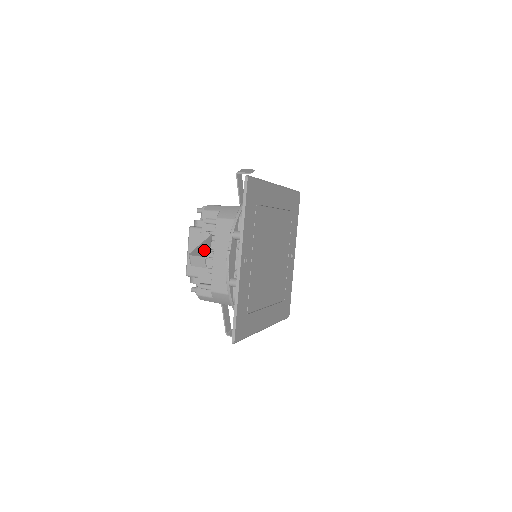
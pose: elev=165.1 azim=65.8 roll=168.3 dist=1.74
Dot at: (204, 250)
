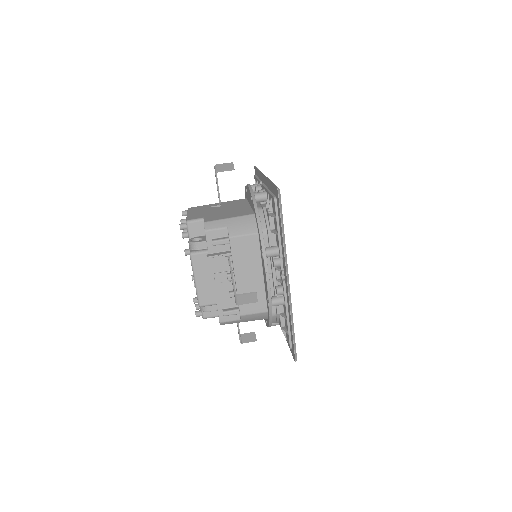
Dot at: occluded
